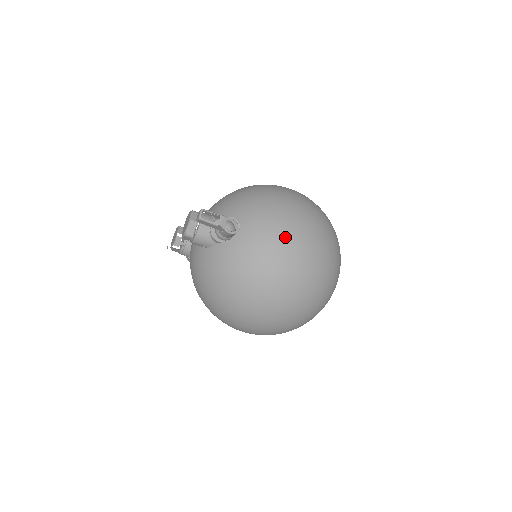
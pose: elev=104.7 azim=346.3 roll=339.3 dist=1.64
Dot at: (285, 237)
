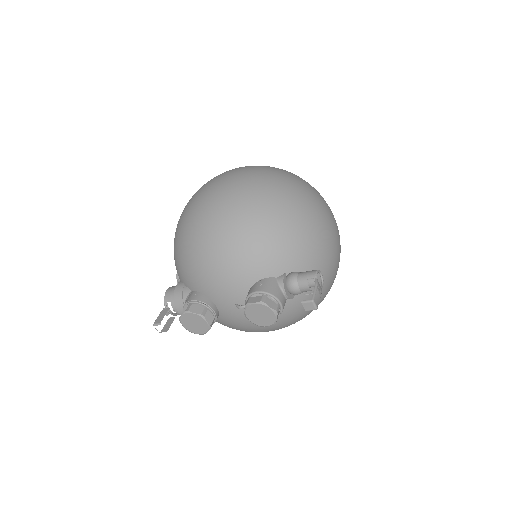
Dot at: (330, 237)
